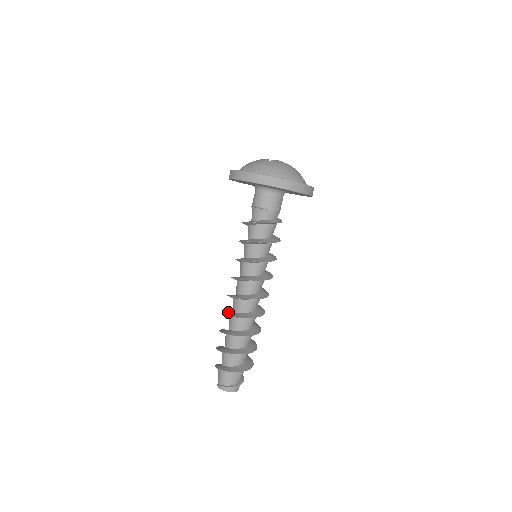
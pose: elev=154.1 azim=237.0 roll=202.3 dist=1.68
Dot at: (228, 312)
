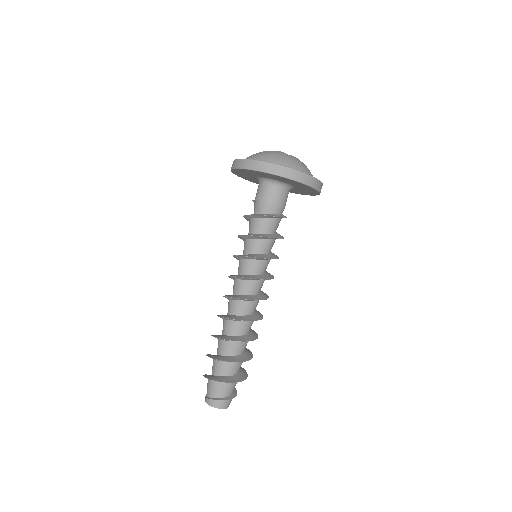
Dot at: occluded
